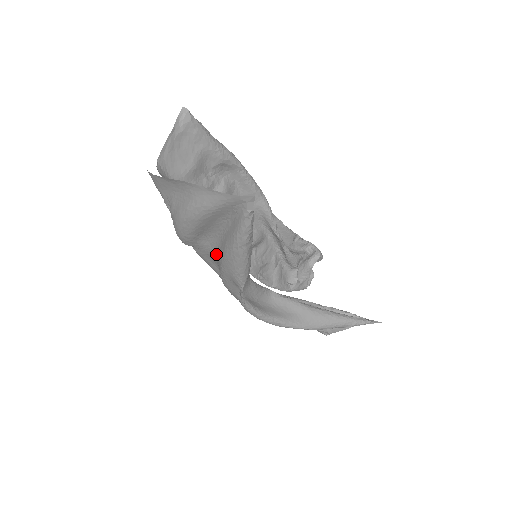
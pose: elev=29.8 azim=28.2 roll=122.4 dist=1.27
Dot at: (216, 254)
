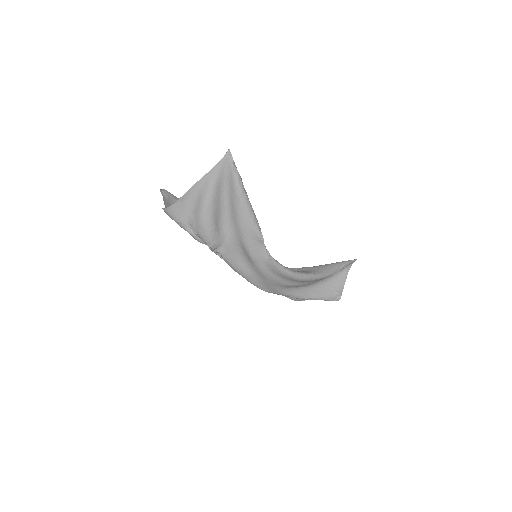
Dot at: (234, 234)
